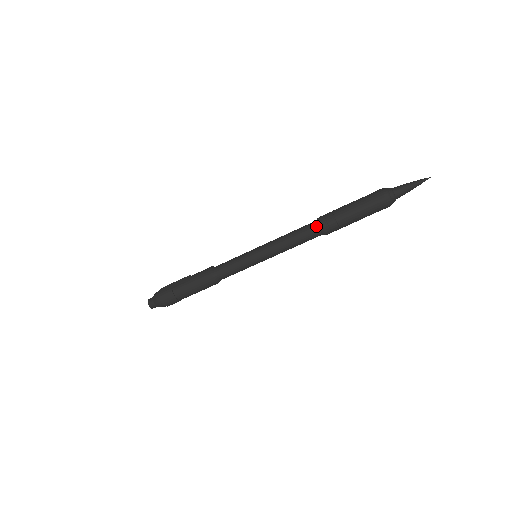
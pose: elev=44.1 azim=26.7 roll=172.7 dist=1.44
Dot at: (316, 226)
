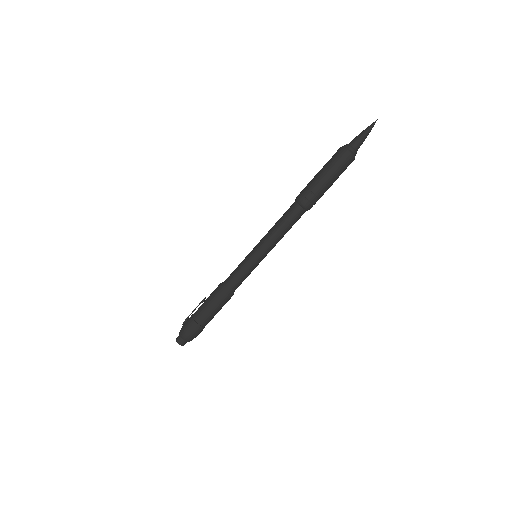
Dot at: (295, 203)
